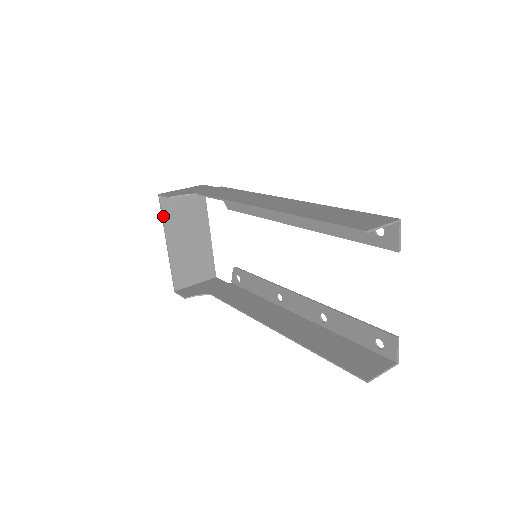
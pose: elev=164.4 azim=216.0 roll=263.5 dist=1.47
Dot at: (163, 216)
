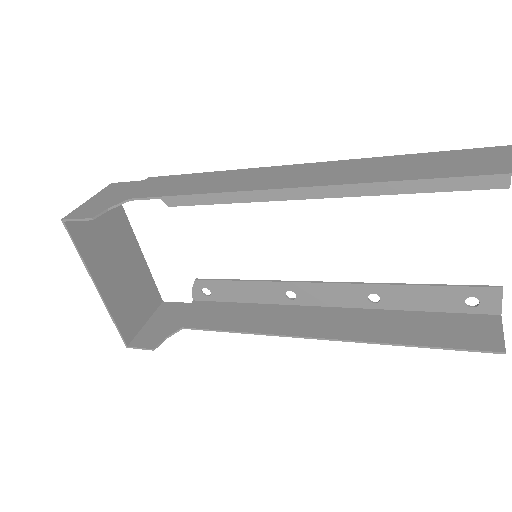
Dot at: (79, 250)
